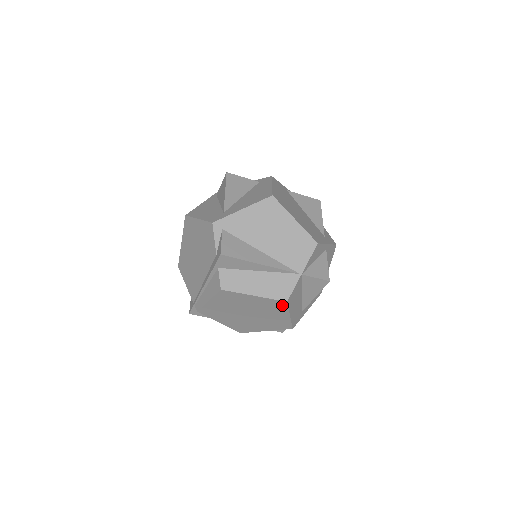
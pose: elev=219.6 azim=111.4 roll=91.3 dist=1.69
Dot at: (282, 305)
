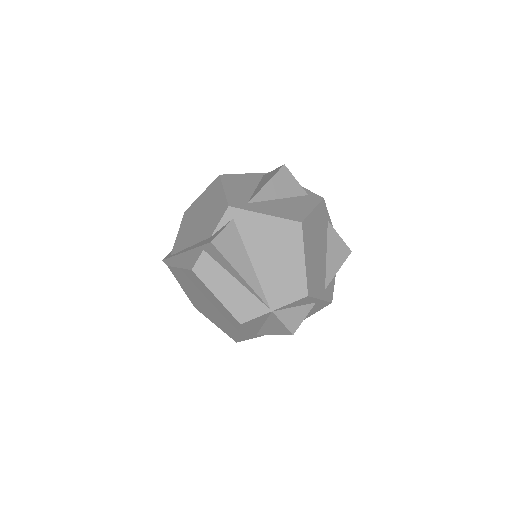
Dot at: (236, 322)
